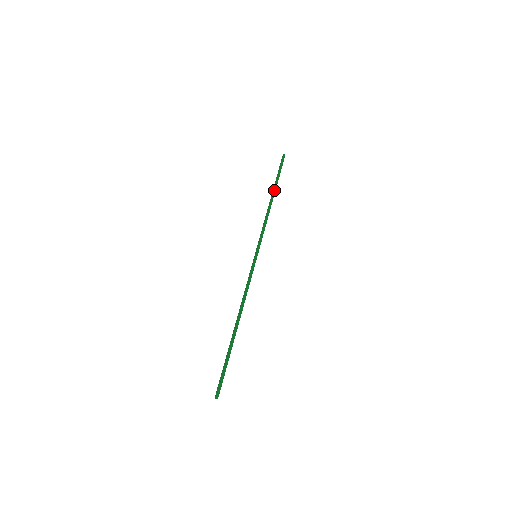
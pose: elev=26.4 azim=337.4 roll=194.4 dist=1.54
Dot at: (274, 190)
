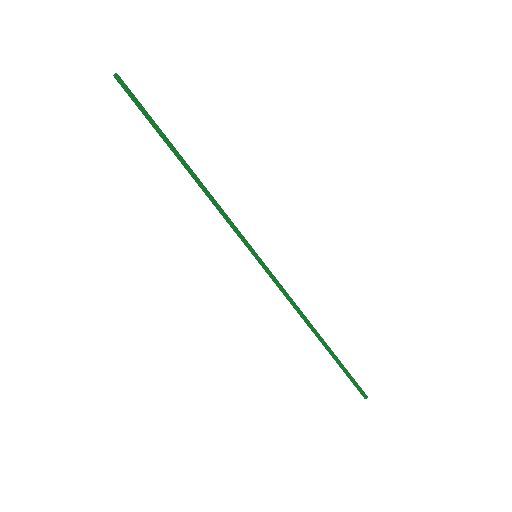
Dot at: (174, 152)
